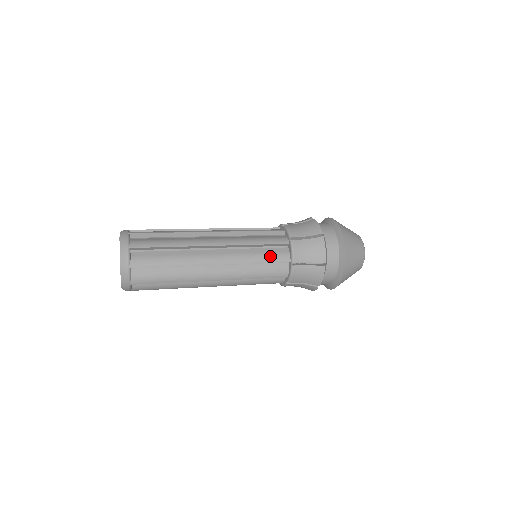
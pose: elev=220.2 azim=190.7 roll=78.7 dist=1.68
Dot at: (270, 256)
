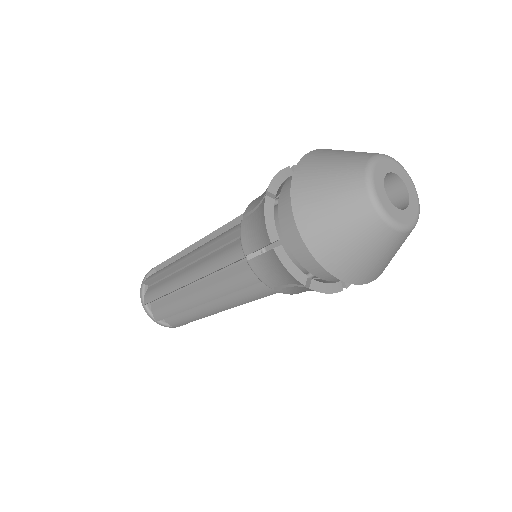
Dot at: (227, 255)
